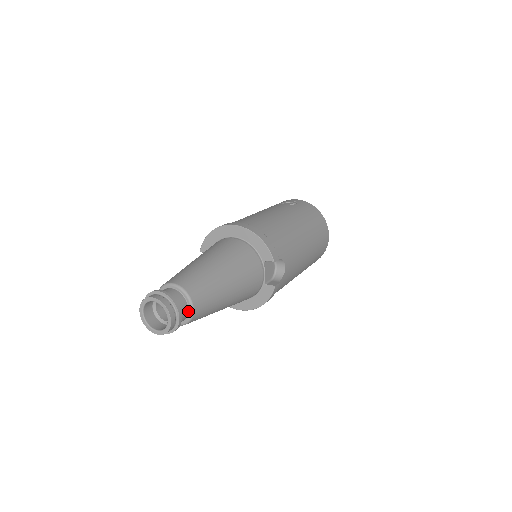
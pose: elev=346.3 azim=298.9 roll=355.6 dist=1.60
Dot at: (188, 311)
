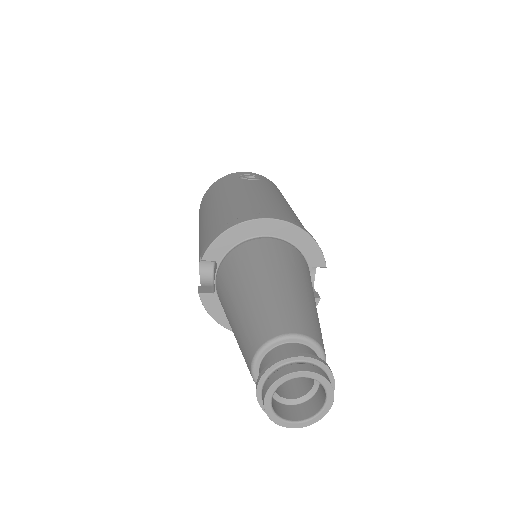
Dot at: occluded
